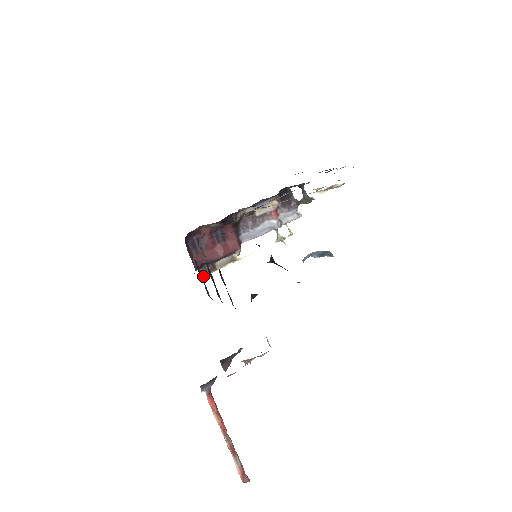
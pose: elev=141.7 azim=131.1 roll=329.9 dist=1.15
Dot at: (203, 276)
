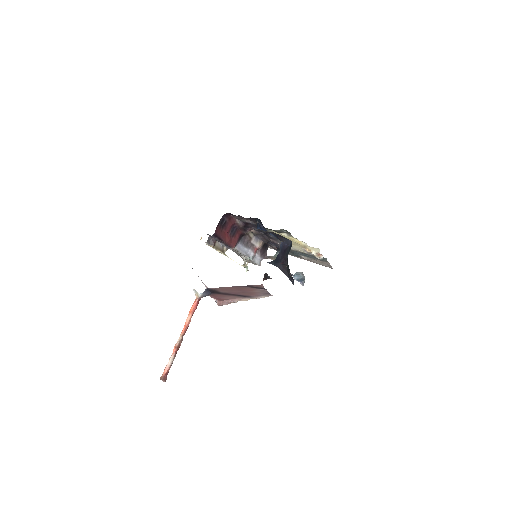
Dot at: (206, 243)
